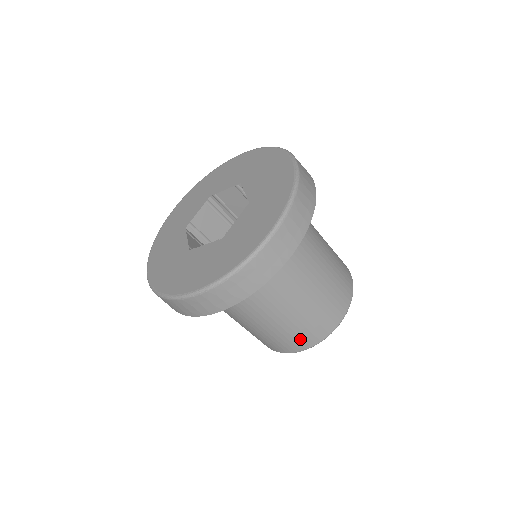
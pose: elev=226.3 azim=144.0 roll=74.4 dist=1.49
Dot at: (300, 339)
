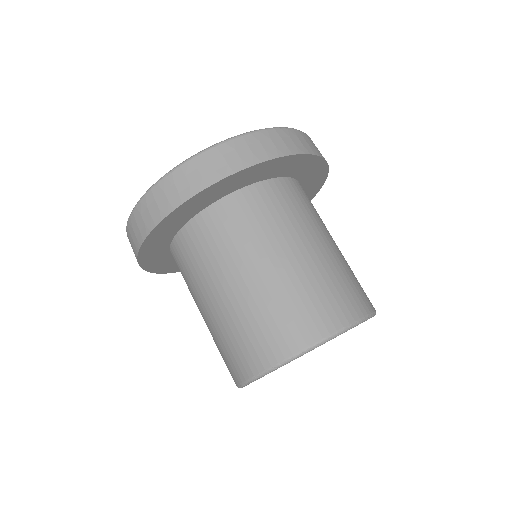
Dot at: (252, 348)
